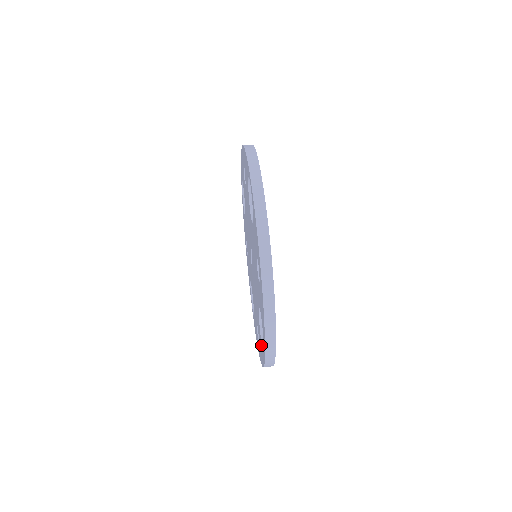
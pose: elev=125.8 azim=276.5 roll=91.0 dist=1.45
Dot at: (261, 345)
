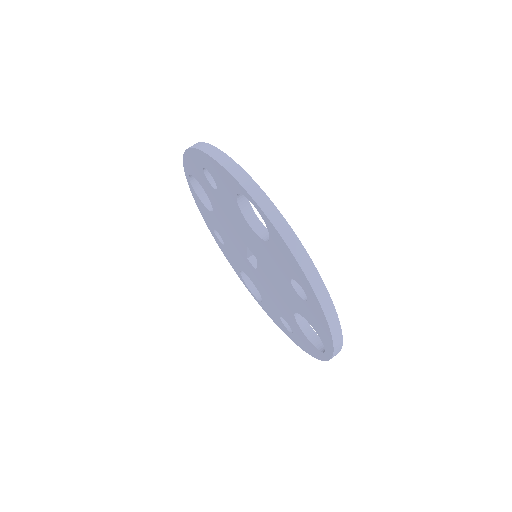
Dot at: (308, 342)
